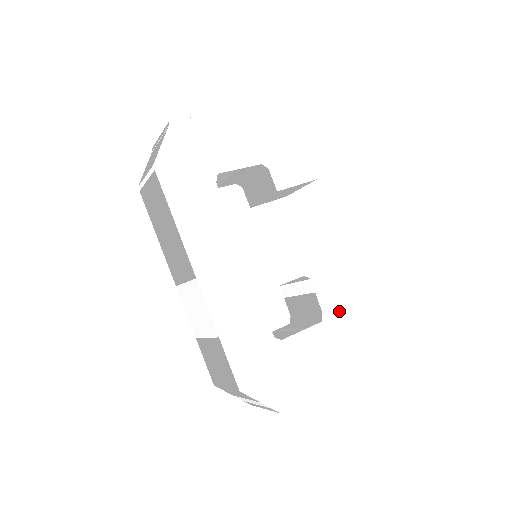
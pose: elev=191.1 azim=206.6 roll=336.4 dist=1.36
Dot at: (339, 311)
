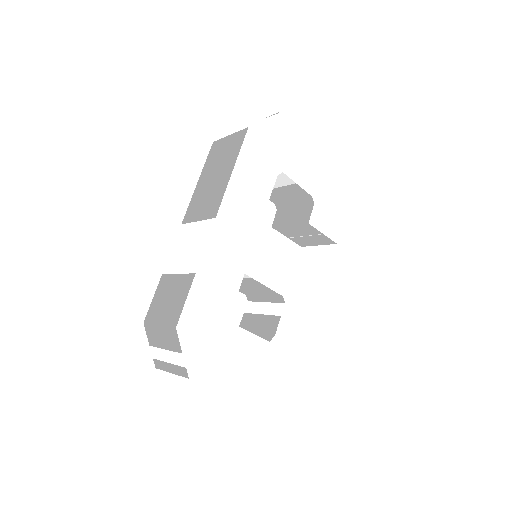
Dot at: (286, 347)
